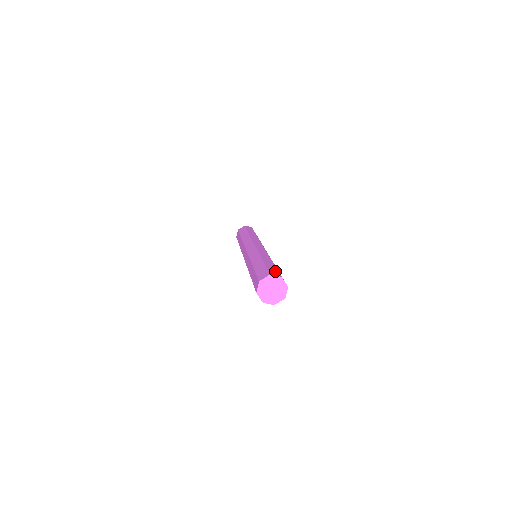
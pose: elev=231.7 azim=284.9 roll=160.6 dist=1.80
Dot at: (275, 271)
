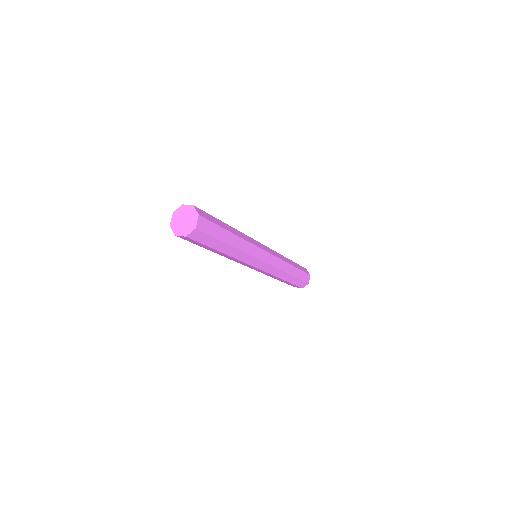
Dot at: occluded
